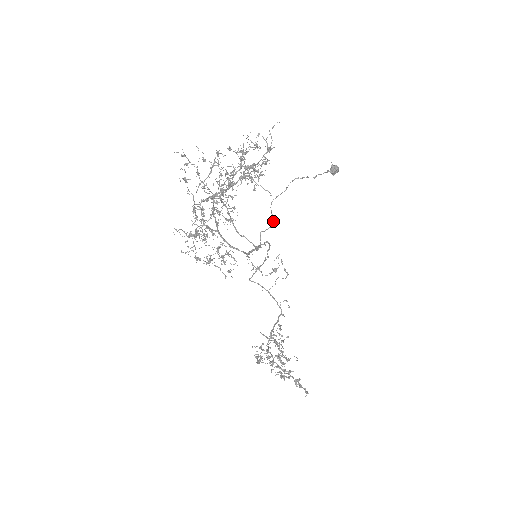
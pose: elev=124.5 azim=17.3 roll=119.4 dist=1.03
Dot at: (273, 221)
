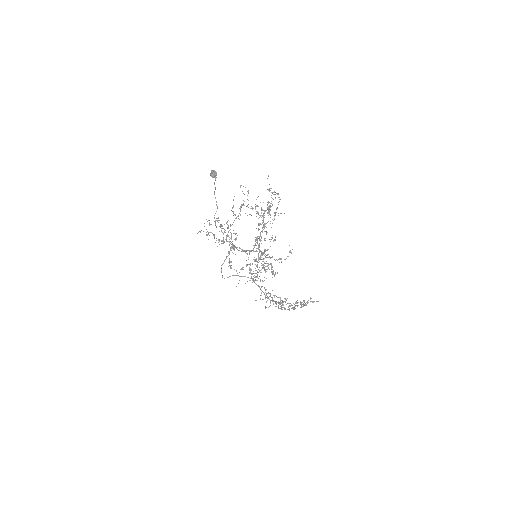
Dot at: (228, 231)
